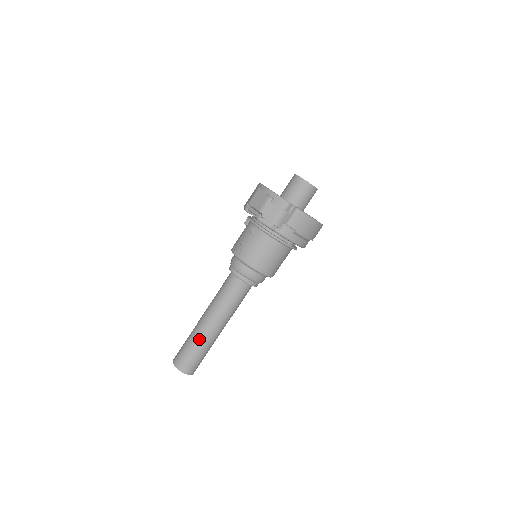
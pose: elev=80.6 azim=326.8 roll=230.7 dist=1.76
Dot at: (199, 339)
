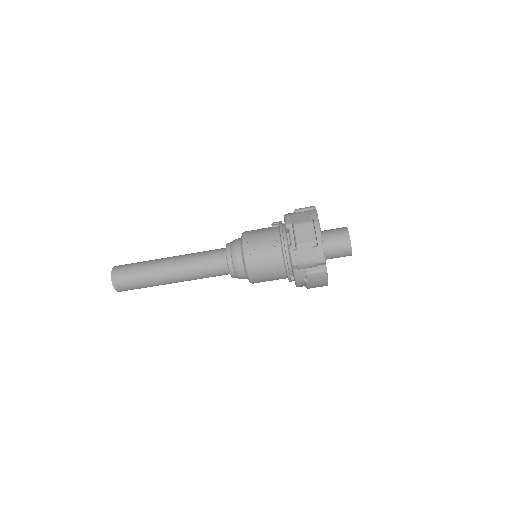
Dot at: (151, 277)
